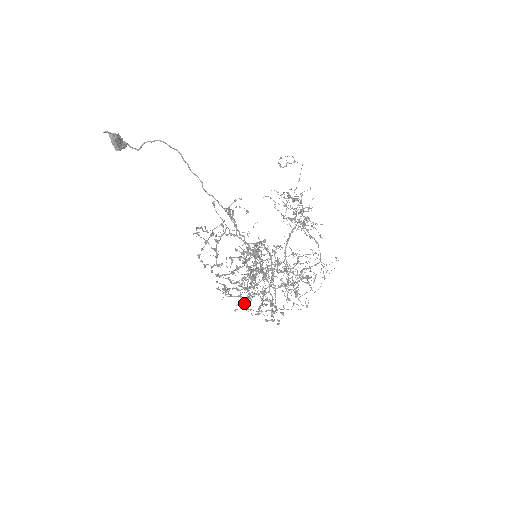
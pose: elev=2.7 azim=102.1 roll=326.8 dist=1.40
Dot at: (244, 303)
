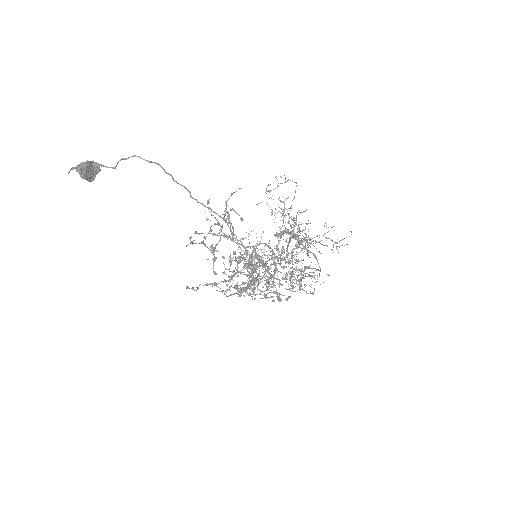
Dot at: occluded
